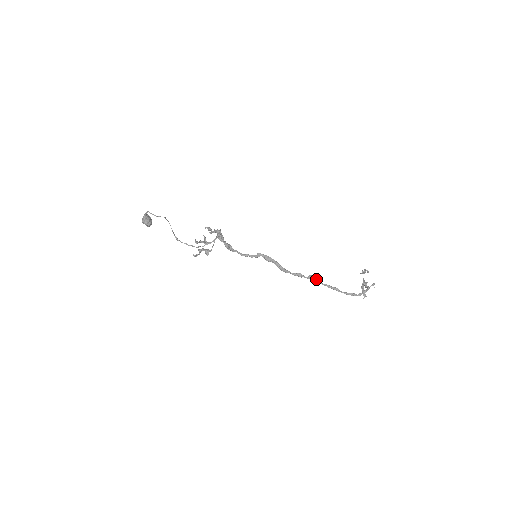
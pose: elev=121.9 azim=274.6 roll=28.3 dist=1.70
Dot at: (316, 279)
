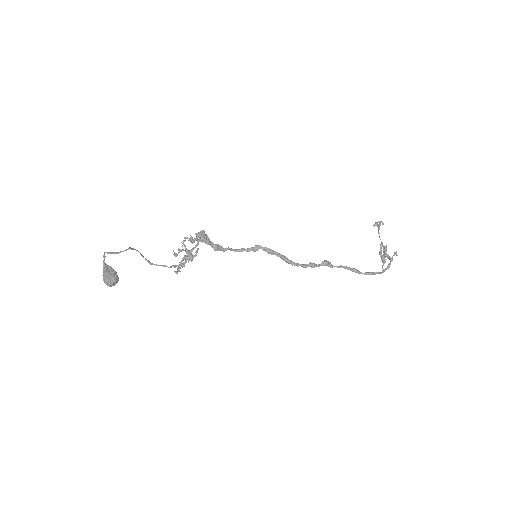
Dot at: (331, 264)
